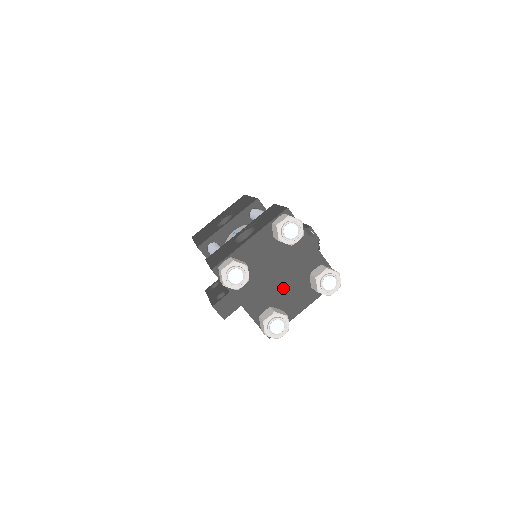
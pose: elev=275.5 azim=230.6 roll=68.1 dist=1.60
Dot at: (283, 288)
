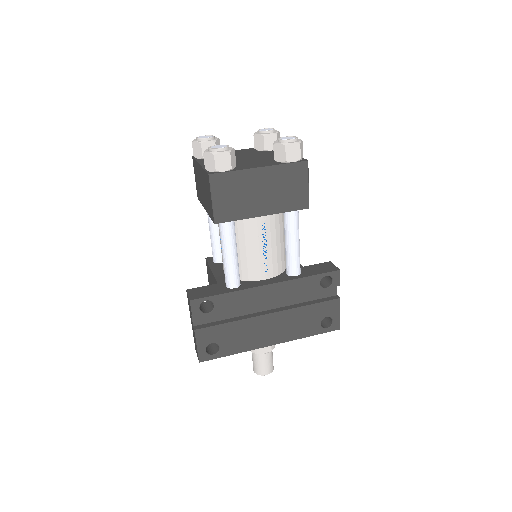
Dot at: (246, 161)
